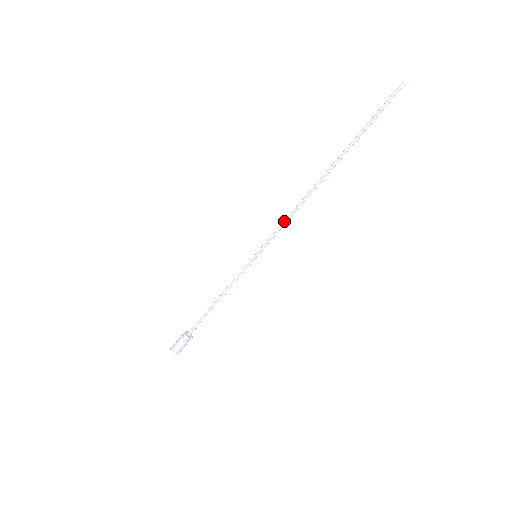
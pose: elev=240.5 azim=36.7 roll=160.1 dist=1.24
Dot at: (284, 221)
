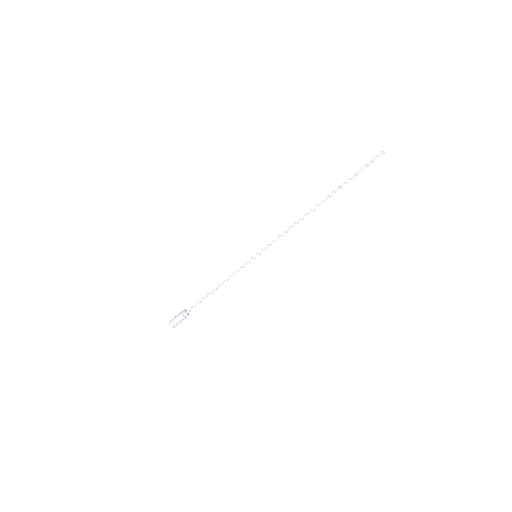
Dot at: (283, 232)
